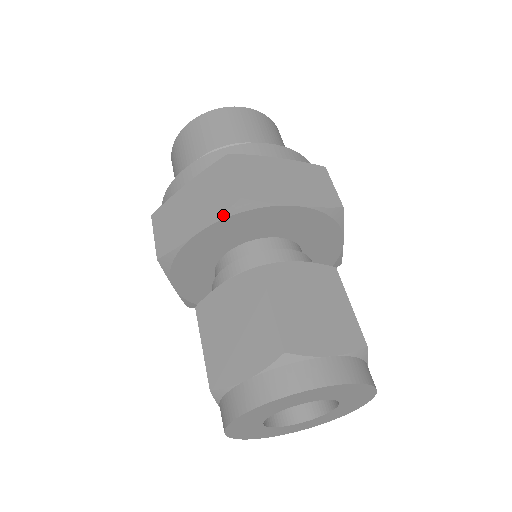
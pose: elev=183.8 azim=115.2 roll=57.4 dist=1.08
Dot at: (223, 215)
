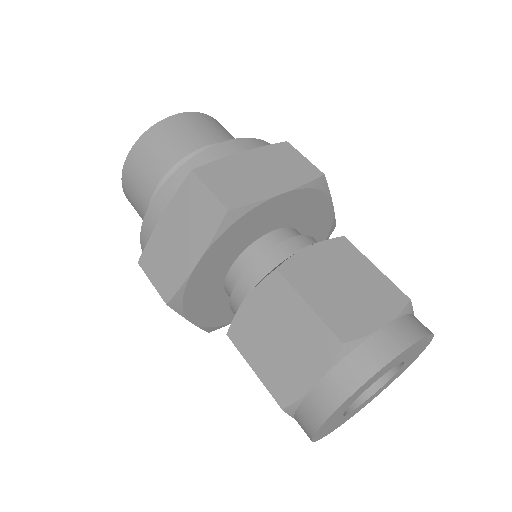
Dot at: (216, 234)
